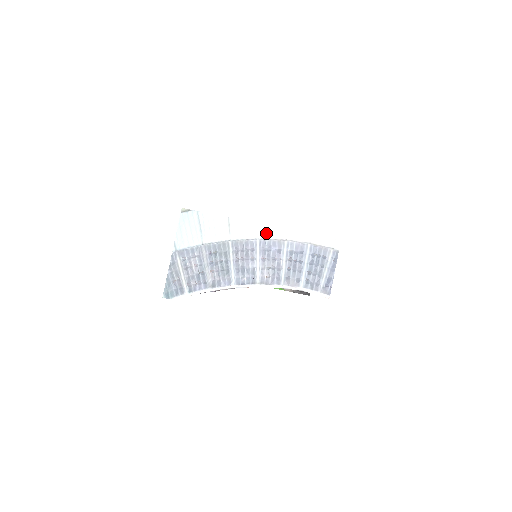
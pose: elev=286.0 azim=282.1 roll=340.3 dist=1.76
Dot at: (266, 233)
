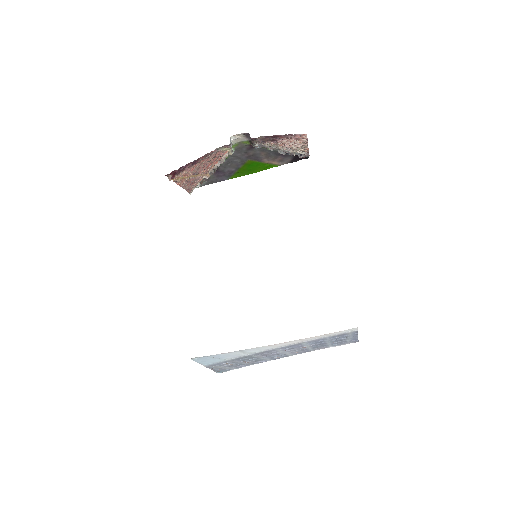
Dot at: (281, 345)
